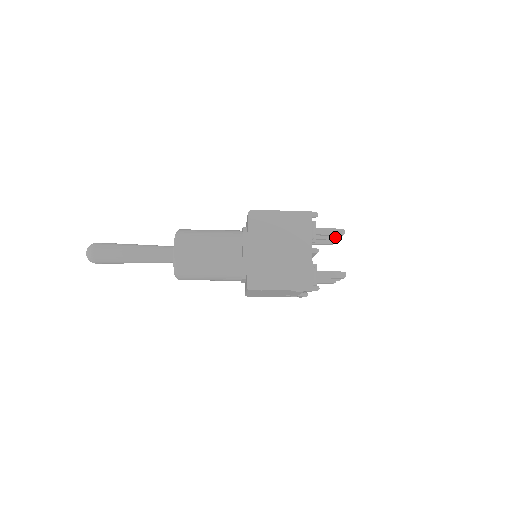
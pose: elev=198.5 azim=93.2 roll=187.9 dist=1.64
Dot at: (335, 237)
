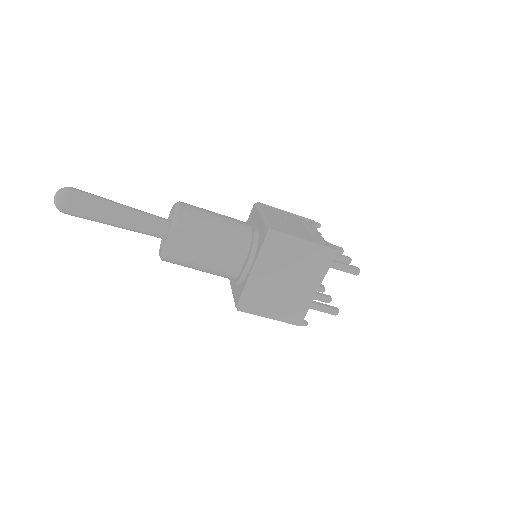
Dot at: (346, 261)
